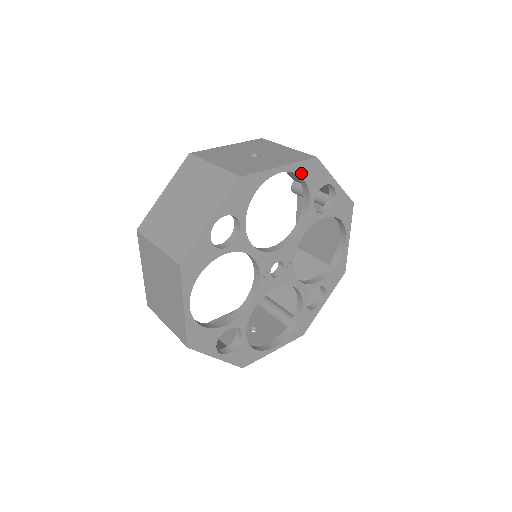
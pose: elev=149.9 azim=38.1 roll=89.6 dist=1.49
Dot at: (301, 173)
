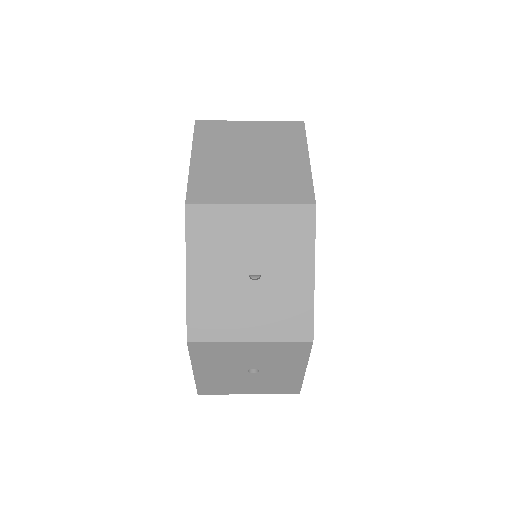
Dot at: occluded
